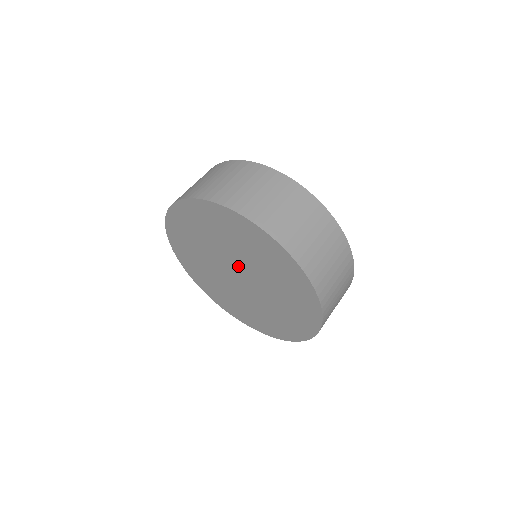
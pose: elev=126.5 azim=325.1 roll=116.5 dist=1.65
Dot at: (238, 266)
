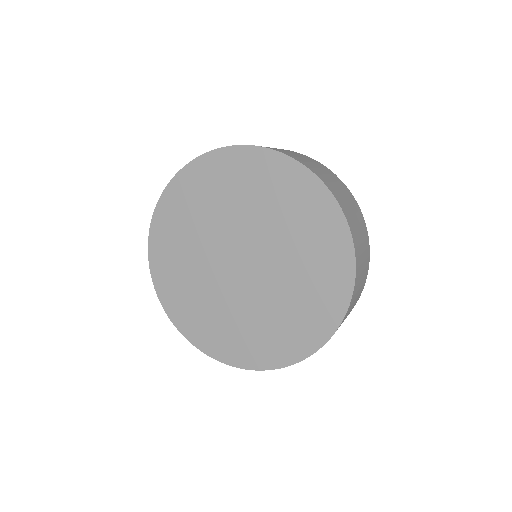
Dot at: (243, 241)
